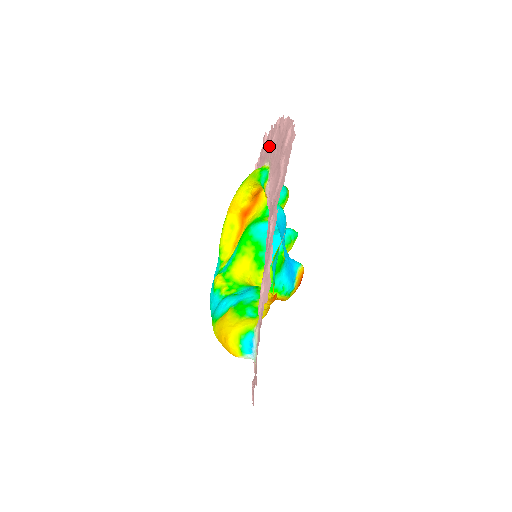
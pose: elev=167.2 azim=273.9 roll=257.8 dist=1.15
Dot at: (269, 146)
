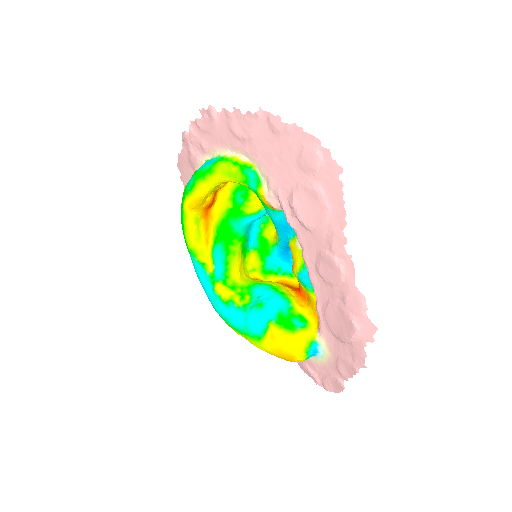
Dot at: (244, 138)
